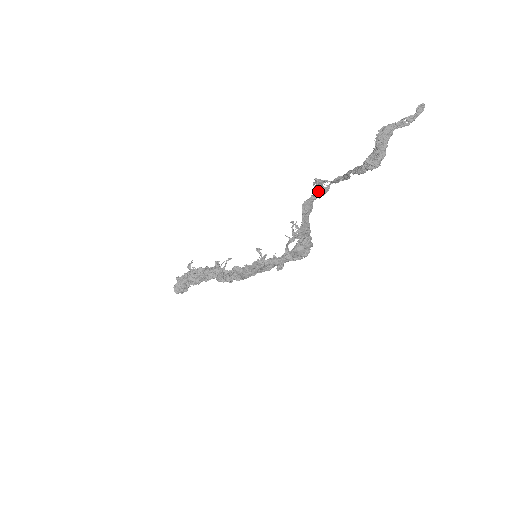
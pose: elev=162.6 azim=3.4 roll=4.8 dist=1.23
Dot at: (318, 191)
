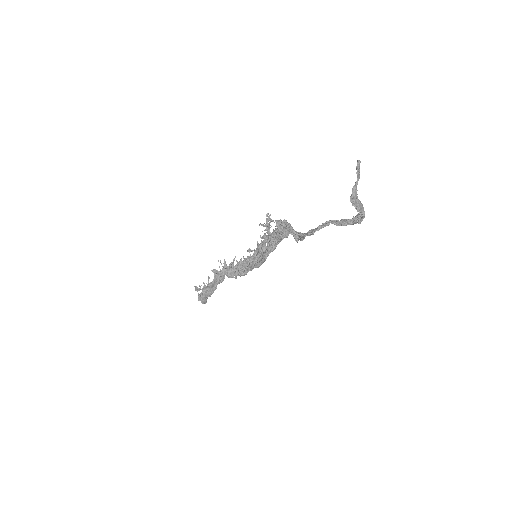
Dot at: occluded
